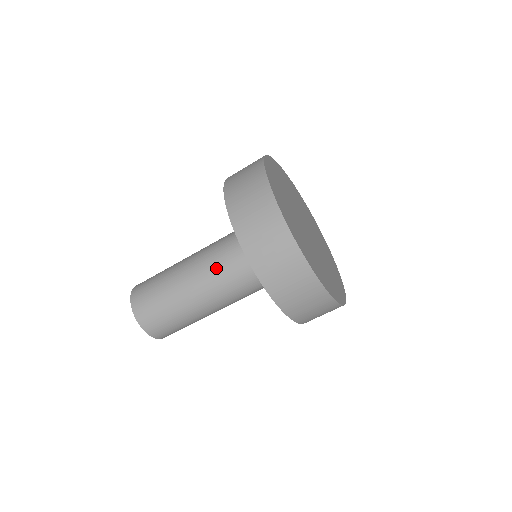
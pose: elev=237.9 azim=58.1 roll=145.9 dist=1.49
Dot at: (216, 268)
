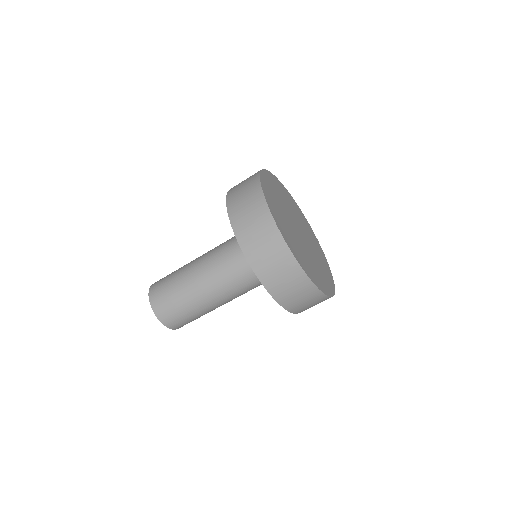
Dot at: (235, 288)
